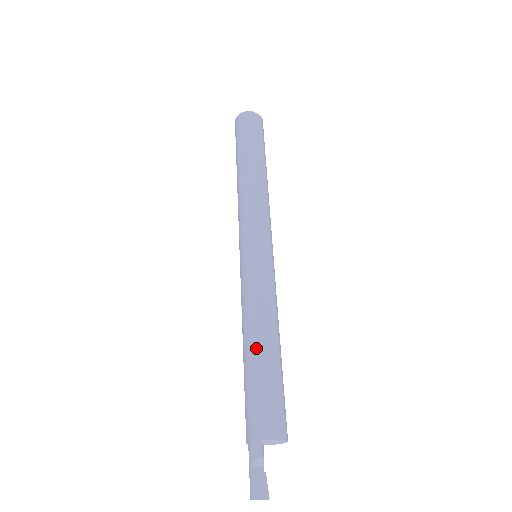
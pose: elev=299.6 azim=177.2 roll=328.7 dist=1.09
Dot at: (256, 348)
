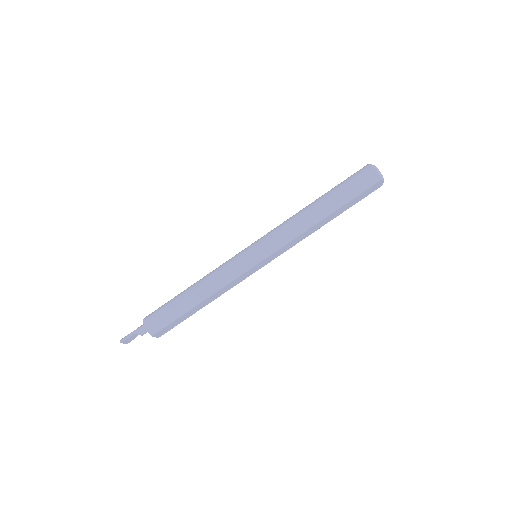
Dot at: (195, 303)
